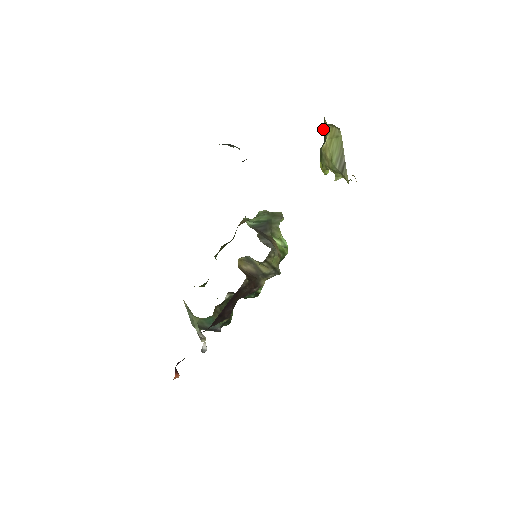
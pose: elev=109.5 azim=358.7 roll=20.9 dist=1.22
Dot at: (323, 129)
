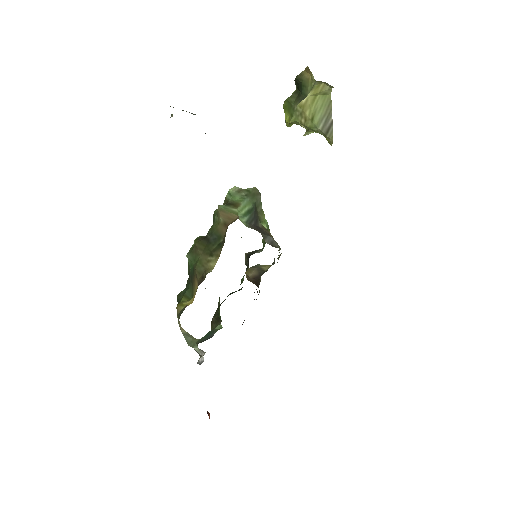
Dot at: (301, 81)
